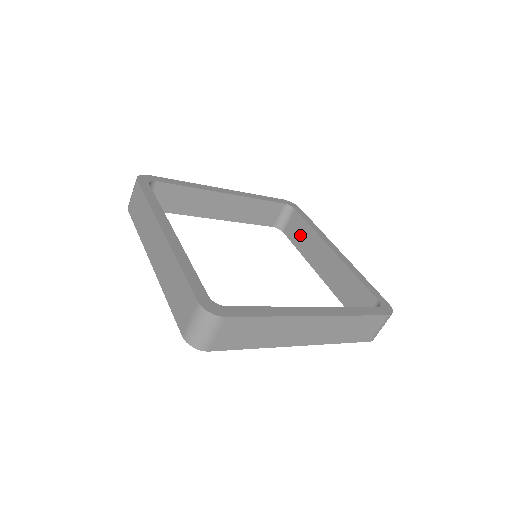
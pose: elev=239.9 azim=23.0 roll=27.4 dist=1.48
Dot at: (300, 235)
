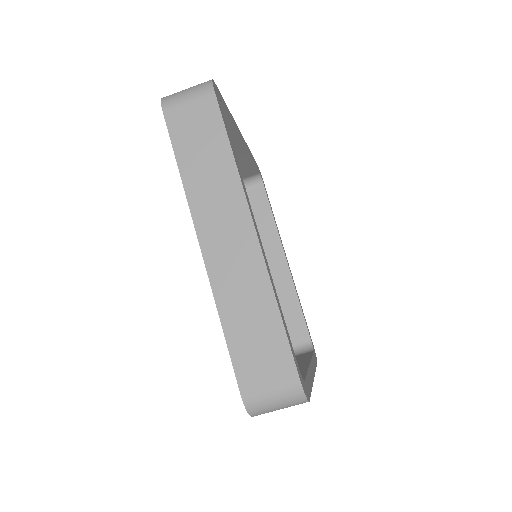
Dot at: (255, 217)
